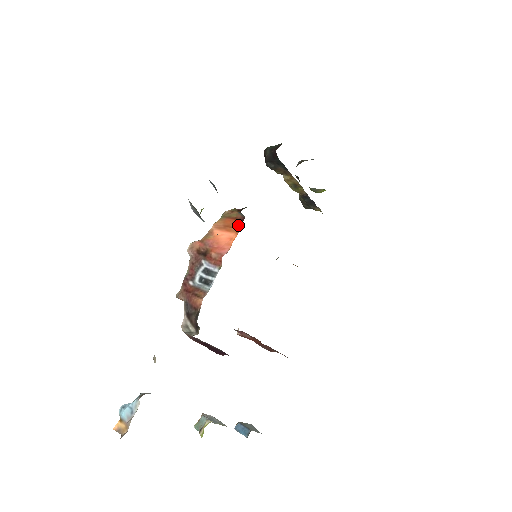
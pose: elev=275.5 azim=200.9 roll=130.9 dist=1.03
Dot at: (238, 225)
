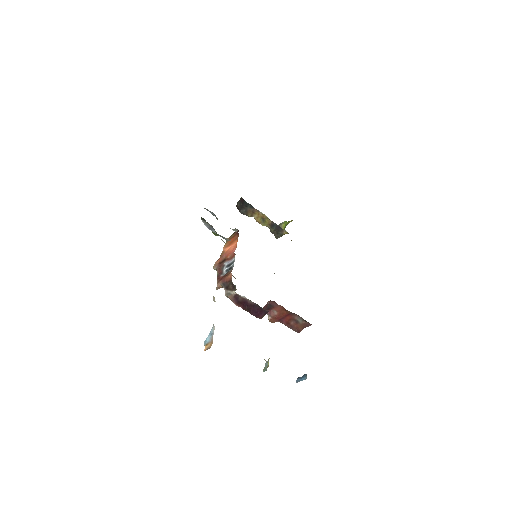
Dot at: (236, 237)
